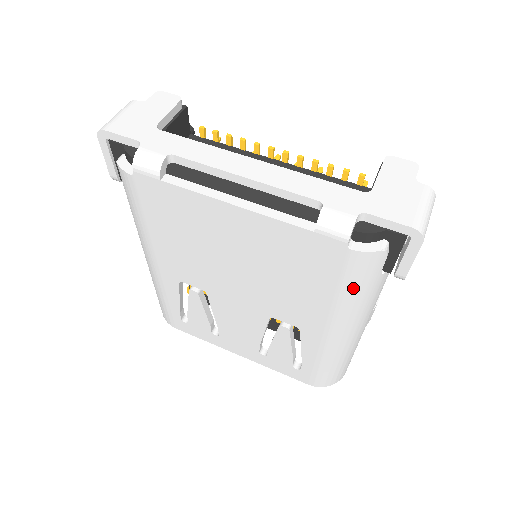
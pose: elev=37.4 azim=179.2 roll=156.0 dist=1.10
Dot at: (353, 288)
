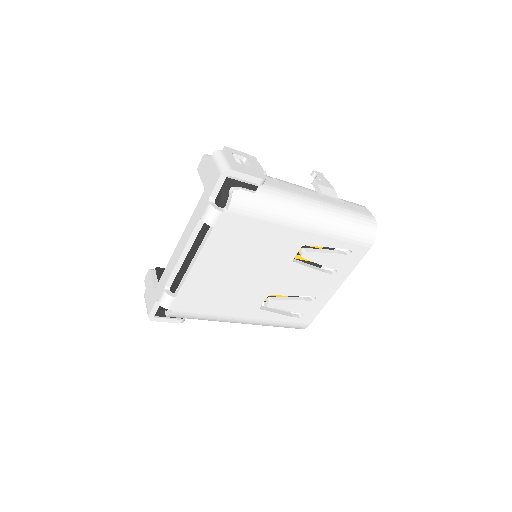
Dot at: (262, 211)
